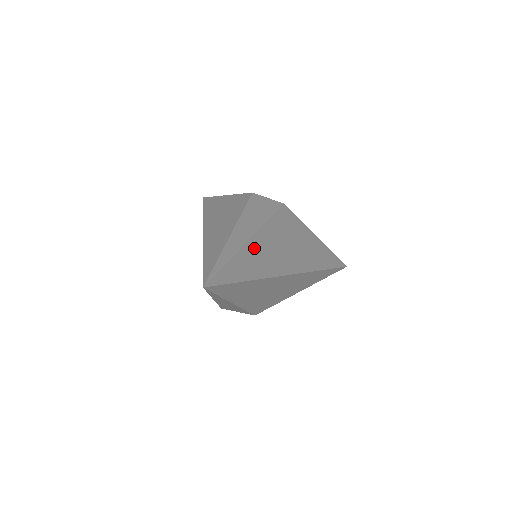
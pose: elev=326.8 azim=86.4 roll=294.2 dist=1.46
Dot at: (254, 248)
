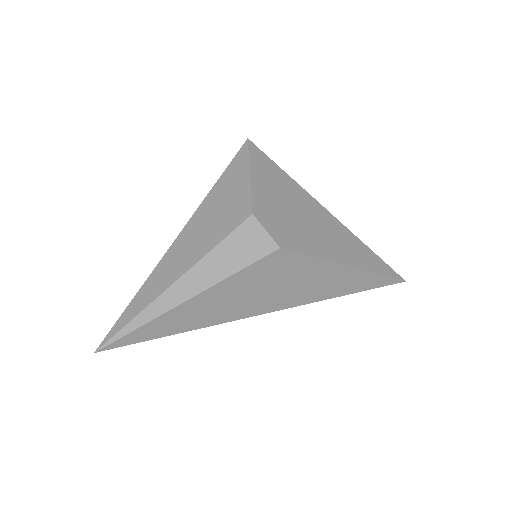
Dot at: (189, 309)
